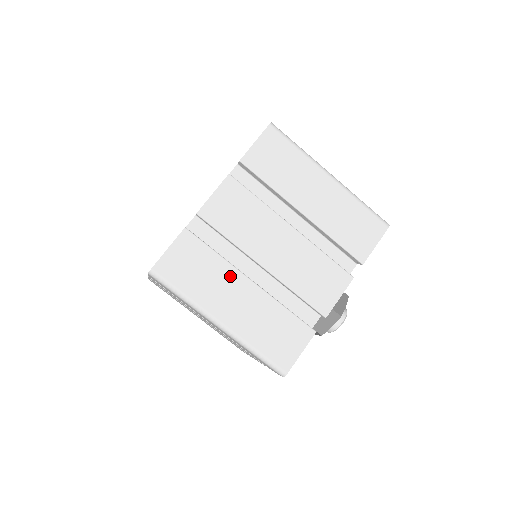
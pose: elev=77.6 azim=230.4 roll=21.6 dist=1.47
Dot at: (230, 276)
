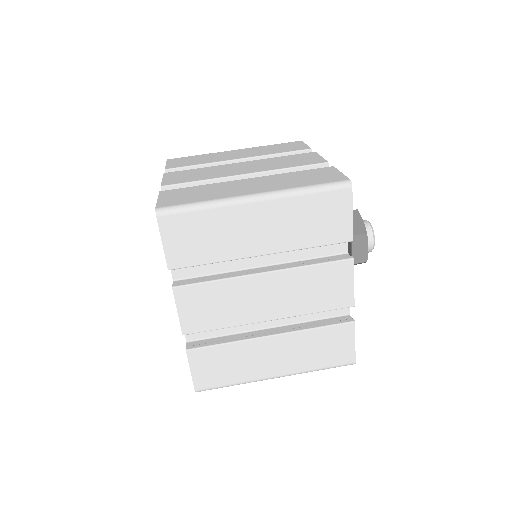
Dot at: (227, 184)
